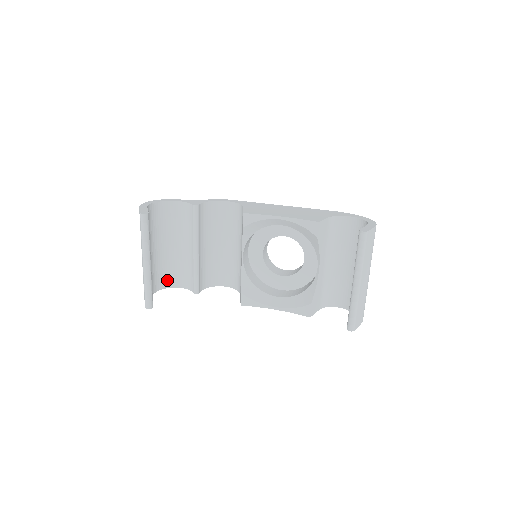
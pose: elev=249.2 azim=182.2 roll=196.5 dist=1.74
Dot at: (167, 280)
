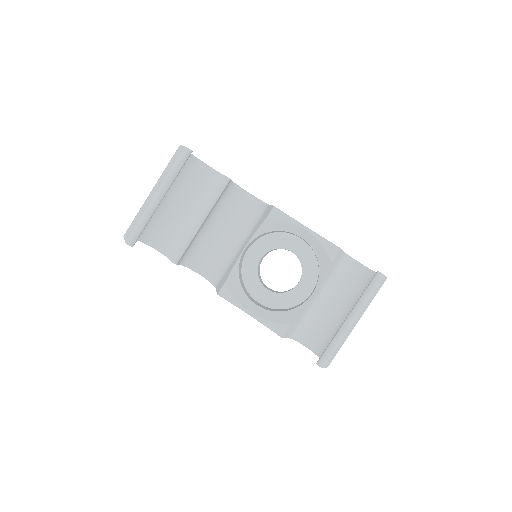
Dot at: (151, 235)
